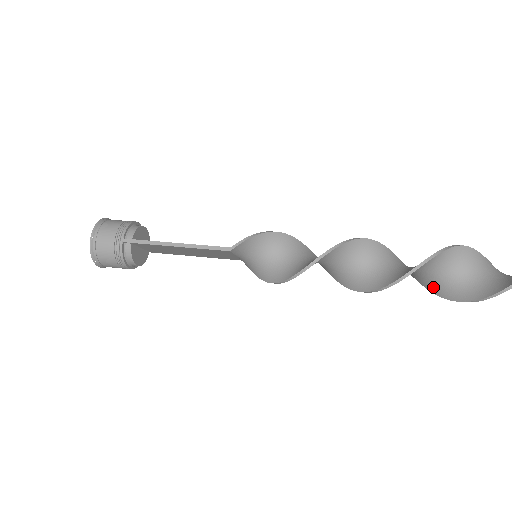
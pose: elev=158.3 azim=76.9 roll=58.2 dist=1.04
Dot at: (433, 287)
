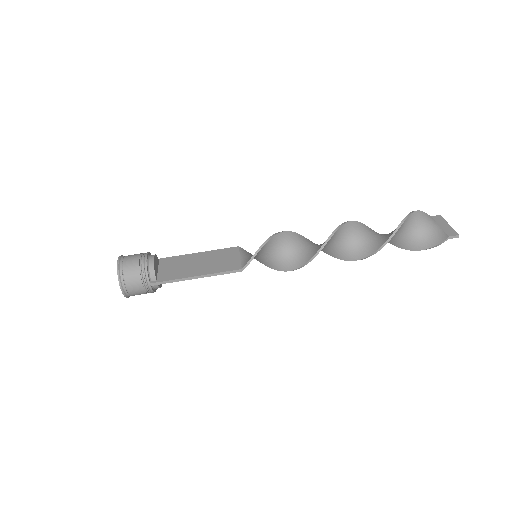
Dot at: occluded
